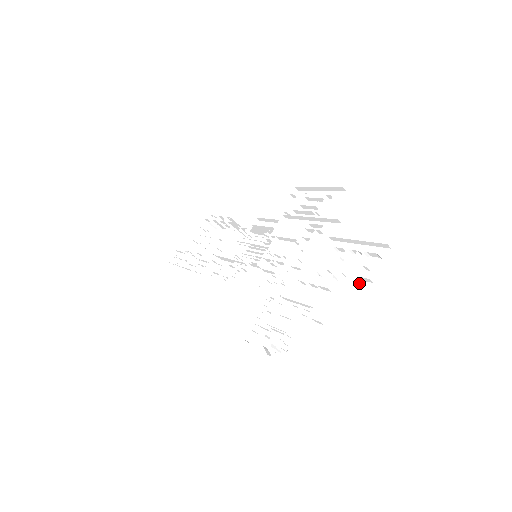
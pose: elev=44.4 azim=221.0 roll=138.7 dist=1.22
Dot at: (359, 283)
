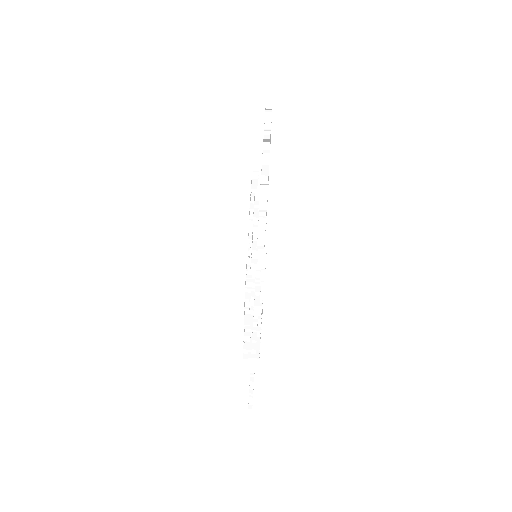
Dot at: occluded
